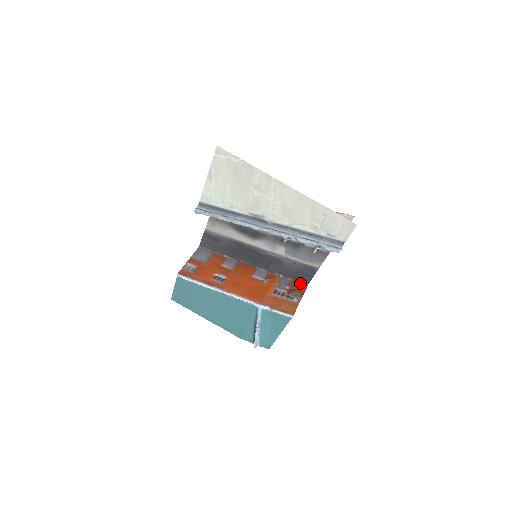
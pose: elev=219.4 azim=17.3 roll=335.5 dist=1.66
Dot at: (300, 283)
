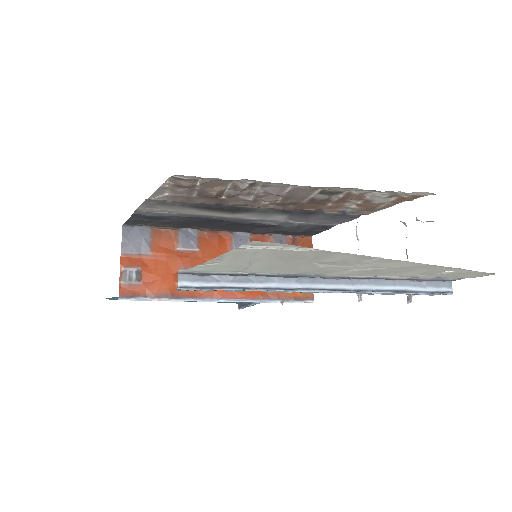
Dot at: (300, 238)
